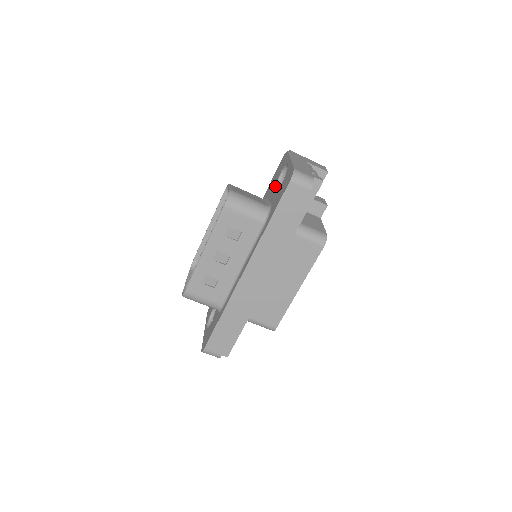
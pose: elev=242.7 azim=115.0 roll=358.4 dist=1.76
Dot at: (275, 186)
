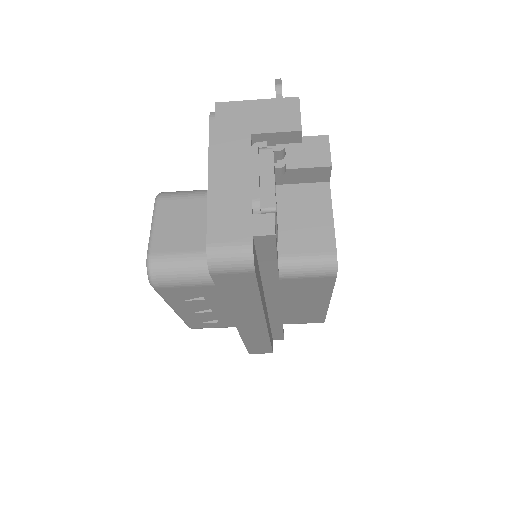
Dot at: occluded
